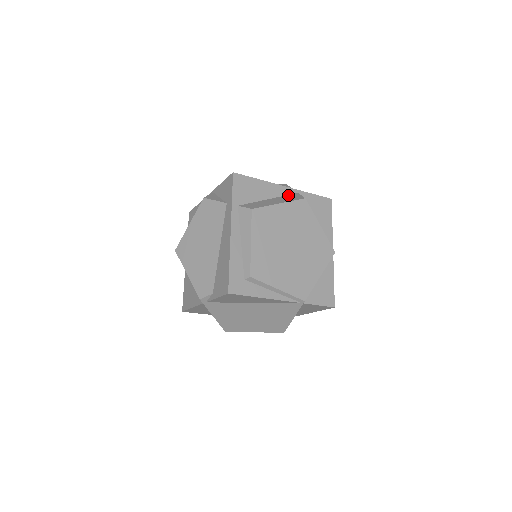
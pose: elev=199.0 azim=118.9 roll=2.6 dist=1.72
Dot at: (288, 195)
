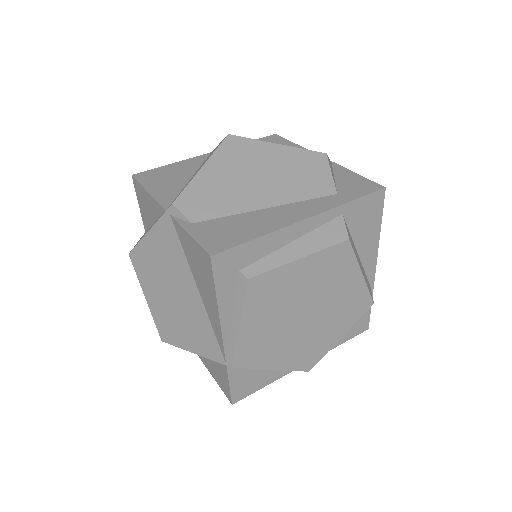
Dot at: (367, 275)
